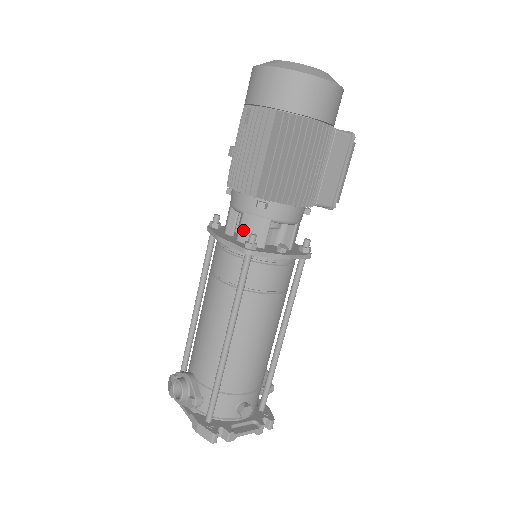
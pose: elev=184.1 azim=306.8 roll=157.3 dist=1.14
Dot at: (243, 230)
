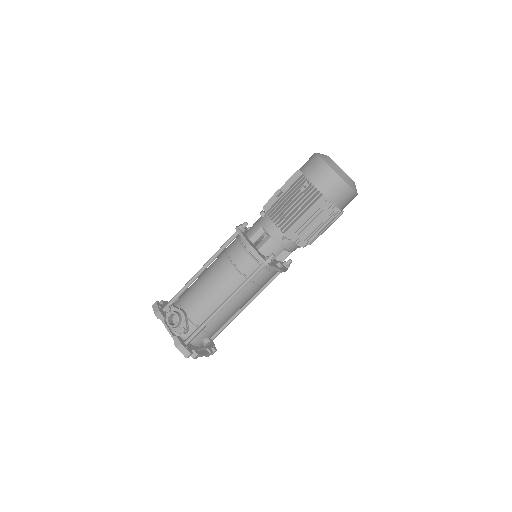
Dot at: (266, 247)
